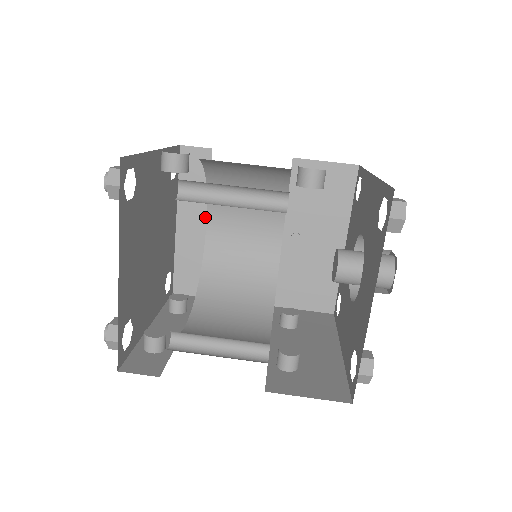
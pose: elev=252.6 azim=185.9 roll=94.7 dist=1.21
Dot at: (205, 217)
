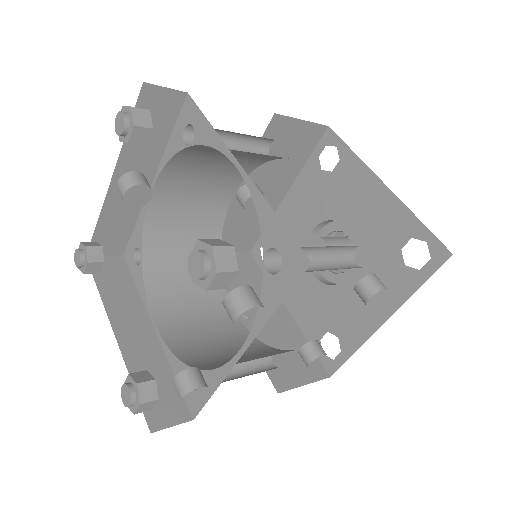
Dot at: (147, 319)
